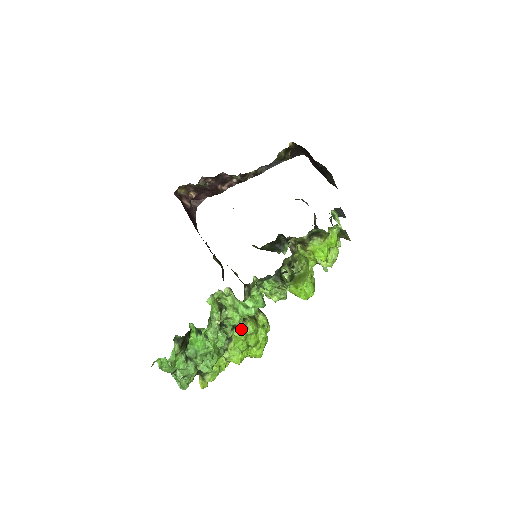
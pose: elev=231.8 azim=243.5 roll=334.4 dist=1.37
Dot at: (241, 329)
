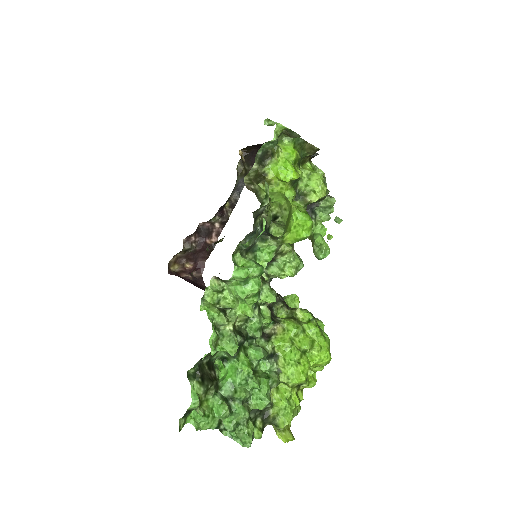
Dot at: (280, 335)
